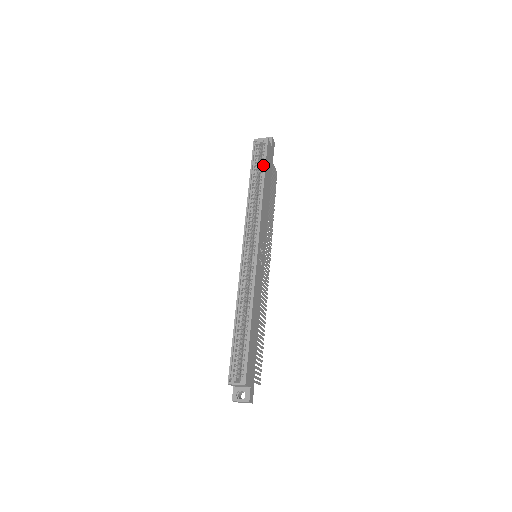
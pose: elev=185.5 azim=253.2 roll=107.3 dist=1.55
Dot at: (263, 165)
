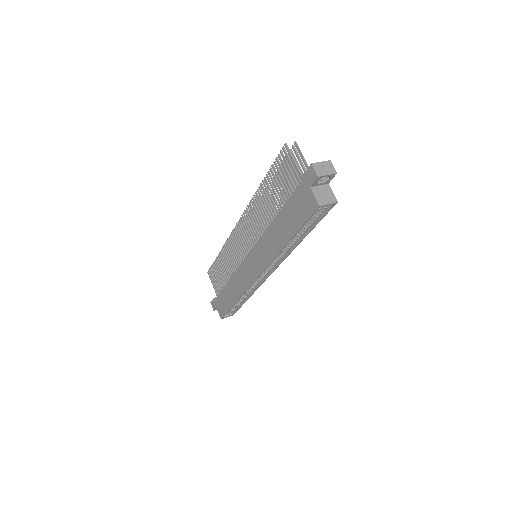
Dot at: (312, 224)
